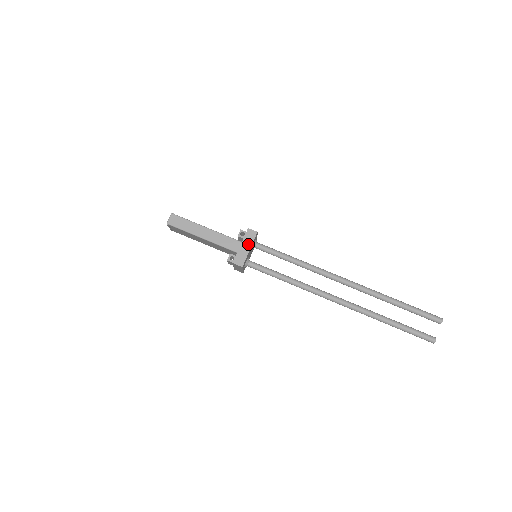
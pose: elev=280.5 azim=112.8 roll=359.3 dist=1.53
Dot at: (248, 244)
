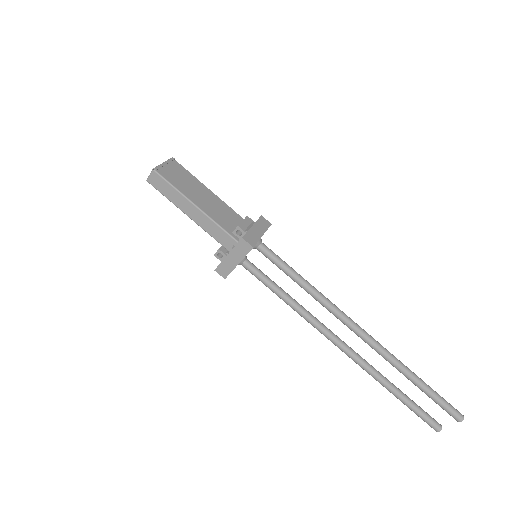
Dot at: (237, 257)
